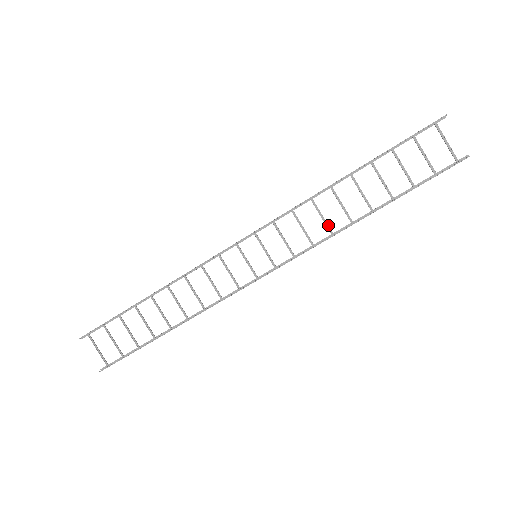
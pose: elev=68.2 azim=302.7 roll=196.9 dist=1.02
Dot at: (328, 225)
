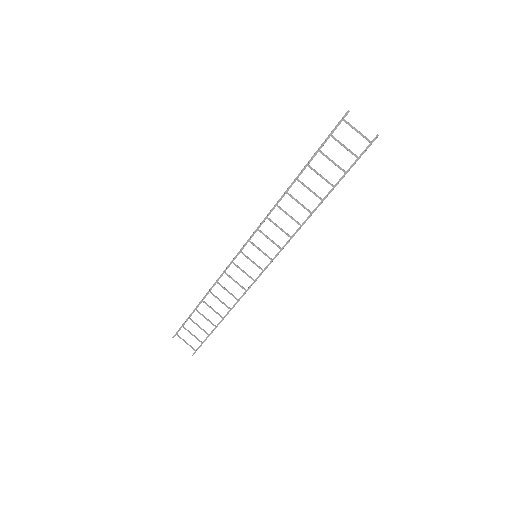
Dot at: (295, 220)
